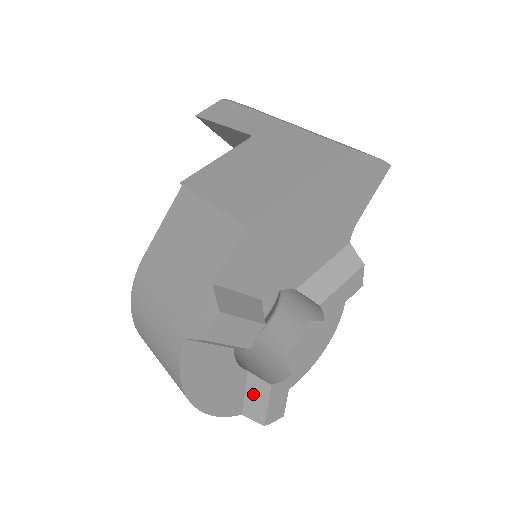
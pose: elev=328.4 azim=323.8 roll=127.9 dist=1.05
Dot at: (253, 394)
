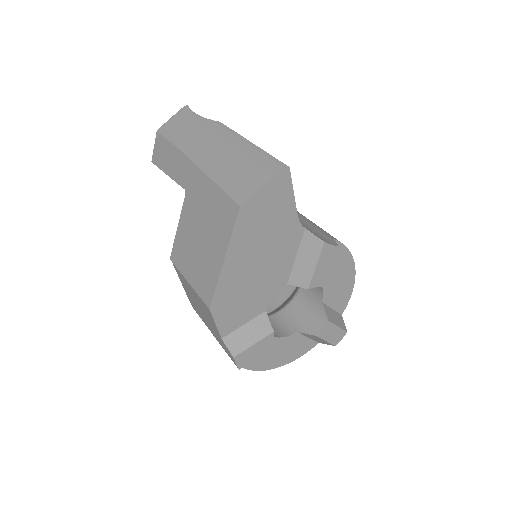
Dot at: (313, 338)
